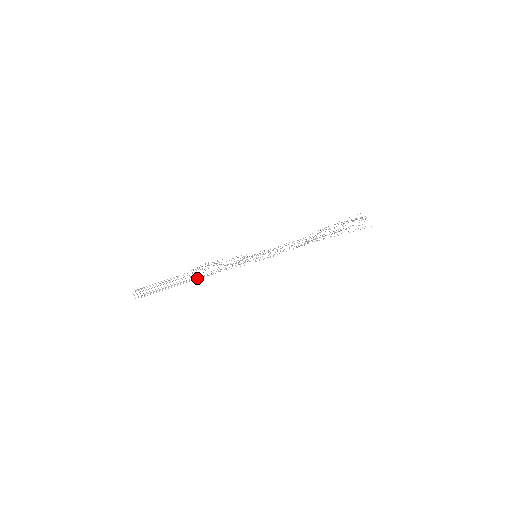
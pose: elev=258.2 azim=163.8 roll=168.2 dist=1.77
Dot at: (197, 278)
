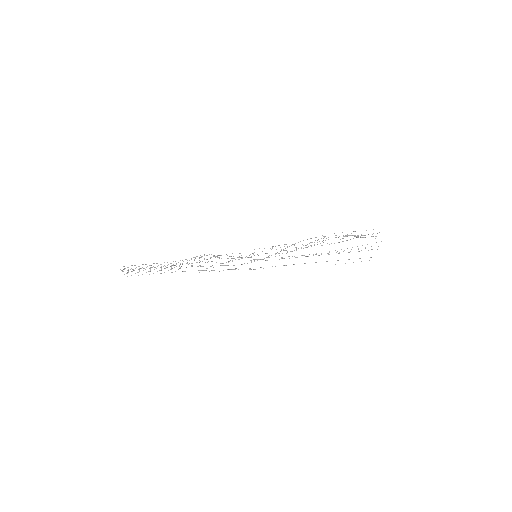
Dot at: occluded
